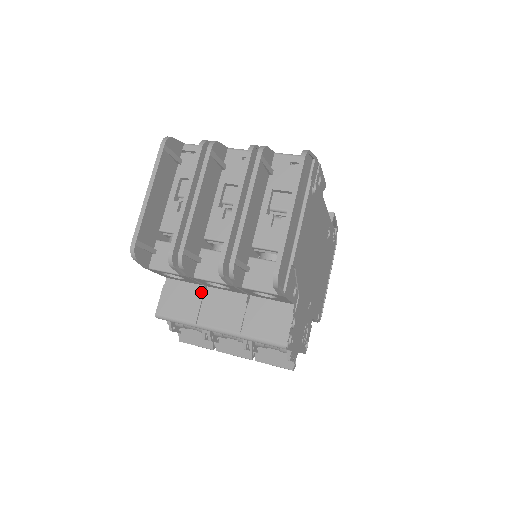
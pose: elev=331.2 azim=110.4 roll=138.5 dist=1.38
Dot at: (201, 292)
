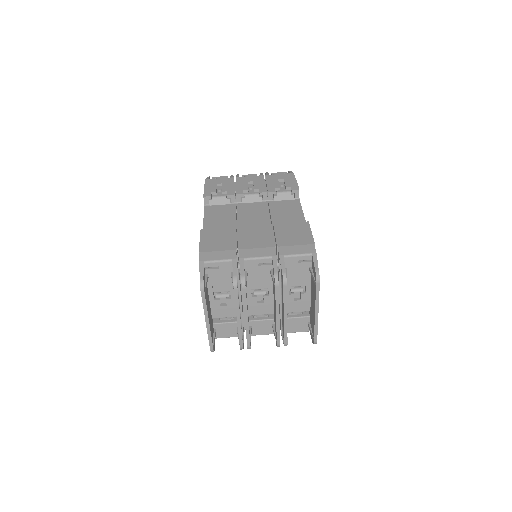
Dot at: occluded
